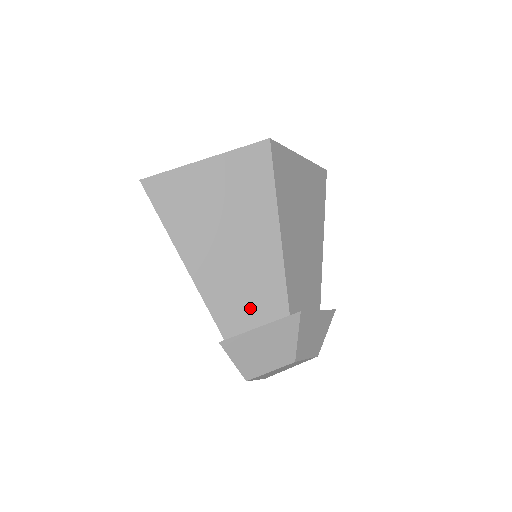
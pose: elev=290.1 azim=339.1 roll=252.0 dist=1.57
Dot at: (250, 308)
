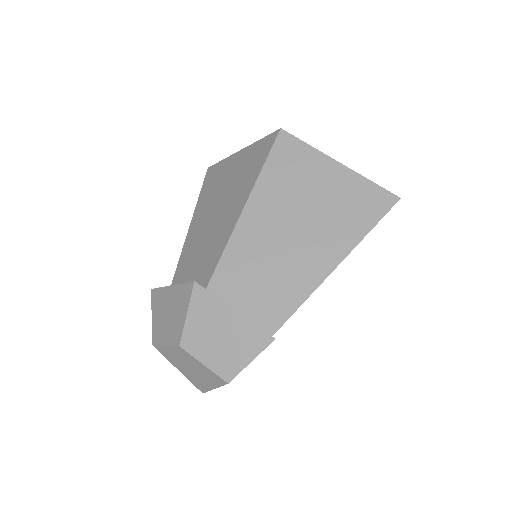
Dot at: (191, 277)
